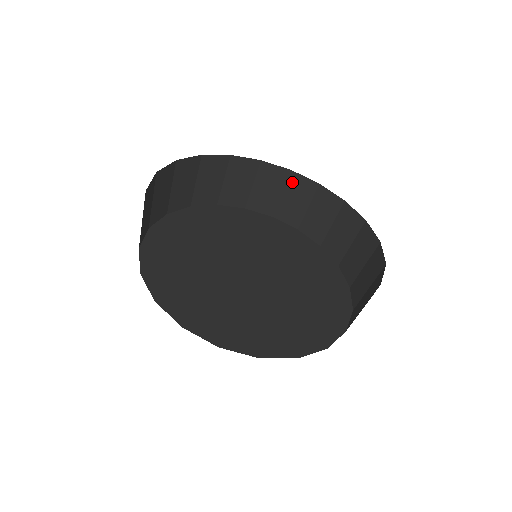
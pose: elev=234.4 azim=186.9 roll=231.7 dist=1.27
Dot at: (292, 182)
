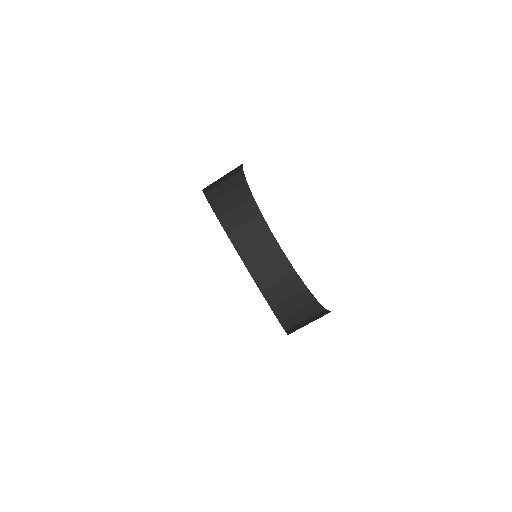
Dot at: (268, 241)
